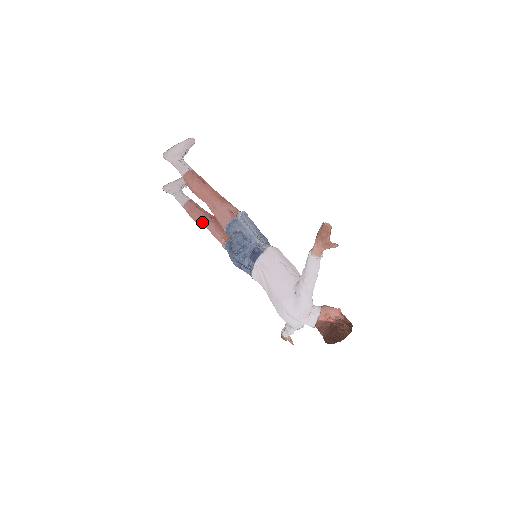
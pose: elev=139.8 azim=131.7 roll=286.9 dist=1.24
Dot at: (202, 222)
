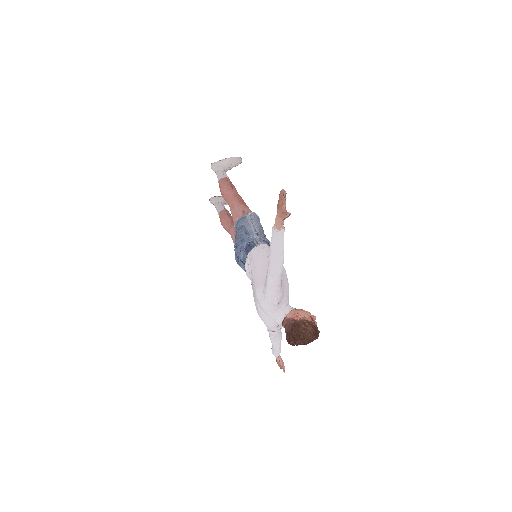
Dot at: (227, 227)
